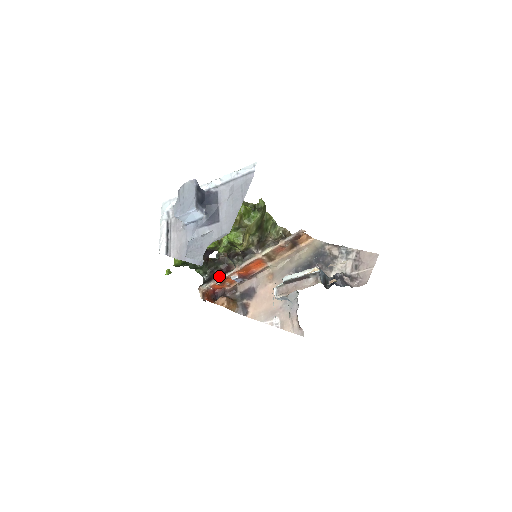
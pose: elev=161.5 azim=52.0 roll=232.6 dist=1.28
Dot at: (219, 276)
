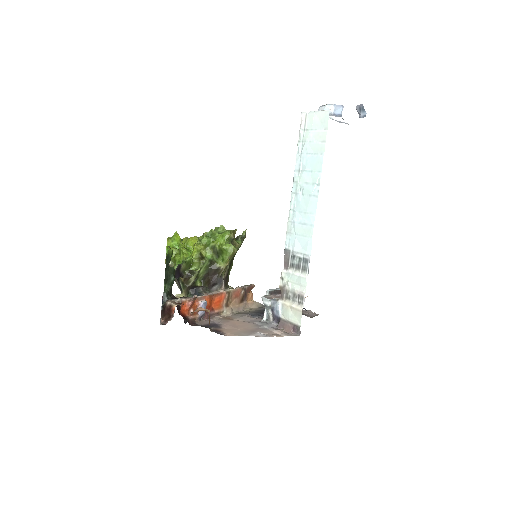
Dot at: occluded
